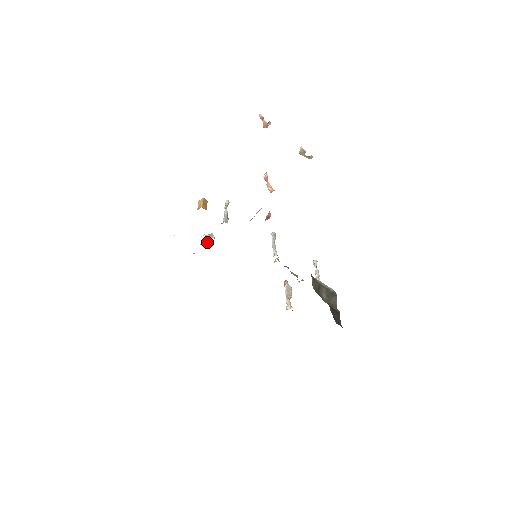
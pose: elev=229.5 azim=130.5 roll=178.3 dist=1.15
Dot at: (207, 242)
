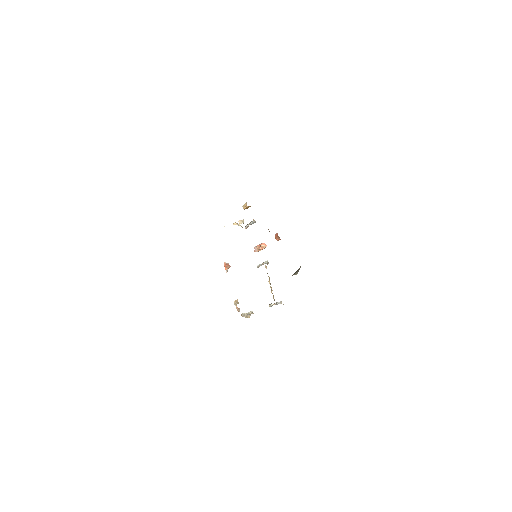
Dot at: (238, 224)
